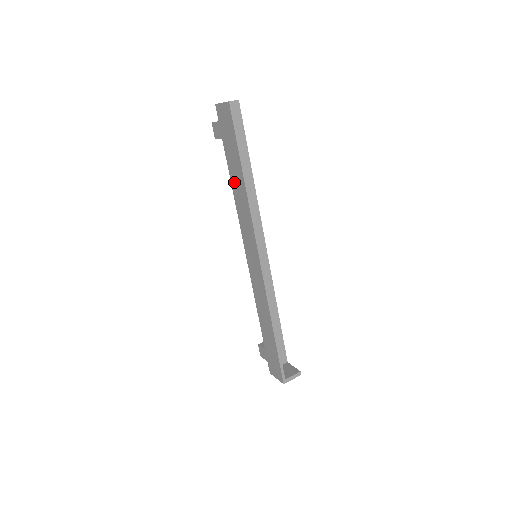
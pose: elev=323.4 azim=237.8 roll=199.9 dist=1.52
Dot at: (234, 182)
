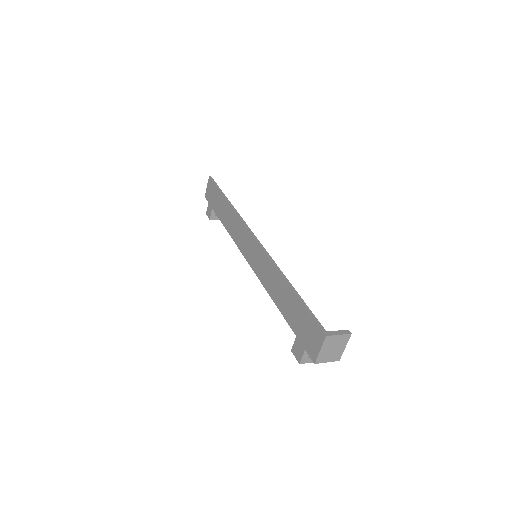
Dot at: (224, 219)
